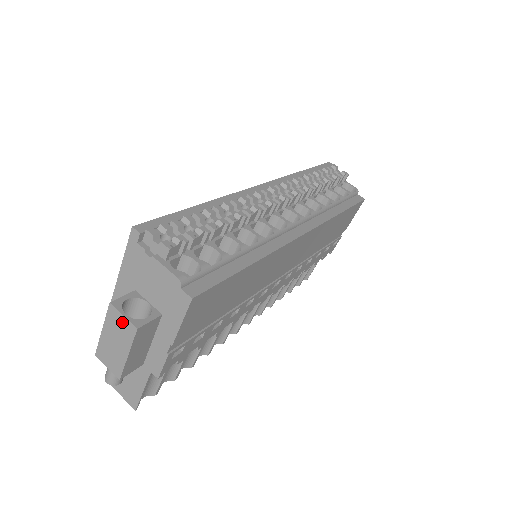
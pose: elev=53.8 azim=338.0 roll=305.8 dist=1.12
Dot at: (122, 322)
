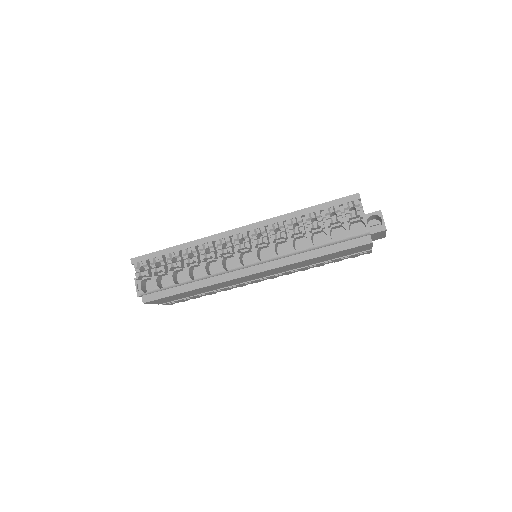
Dot at: occluded
